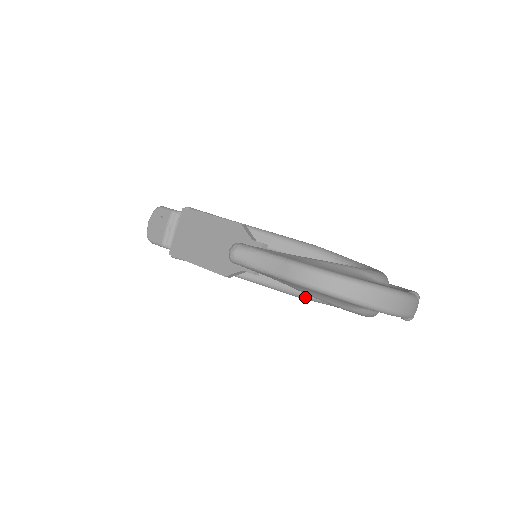
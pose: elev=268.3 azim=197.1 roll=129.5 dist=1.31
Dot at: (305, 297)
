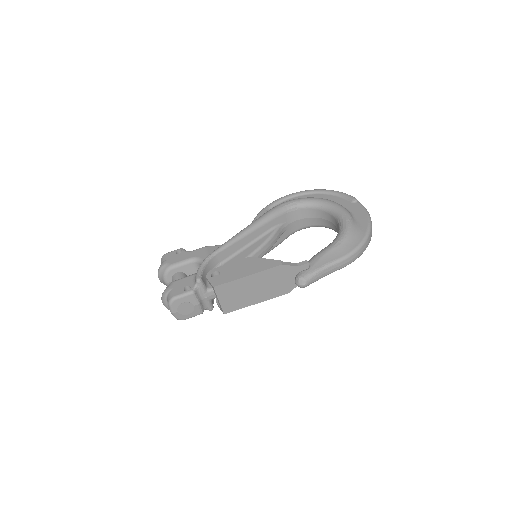
Dot at: occluded
